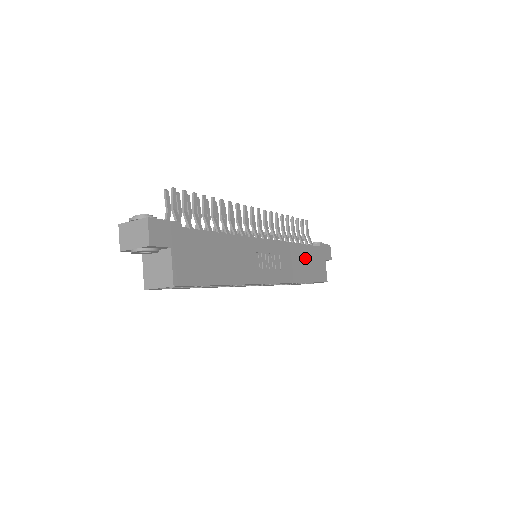
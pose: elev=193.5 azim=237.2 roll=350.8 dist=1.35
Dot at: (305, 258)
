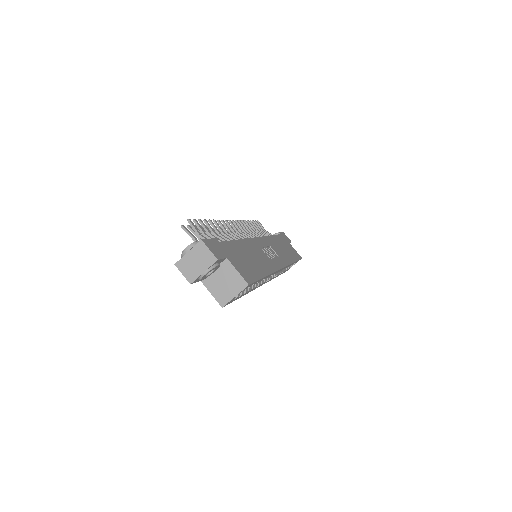
Dot at: (281, 245)
